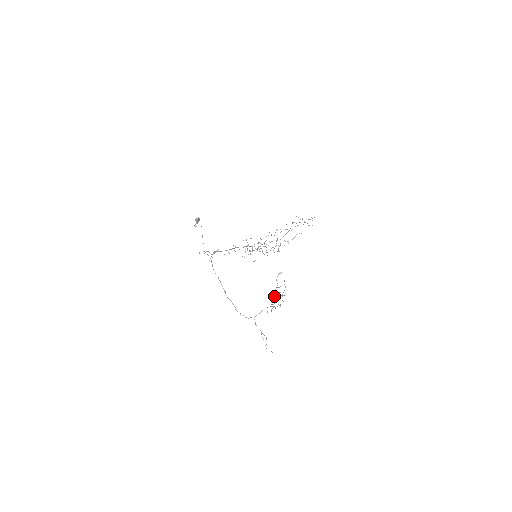
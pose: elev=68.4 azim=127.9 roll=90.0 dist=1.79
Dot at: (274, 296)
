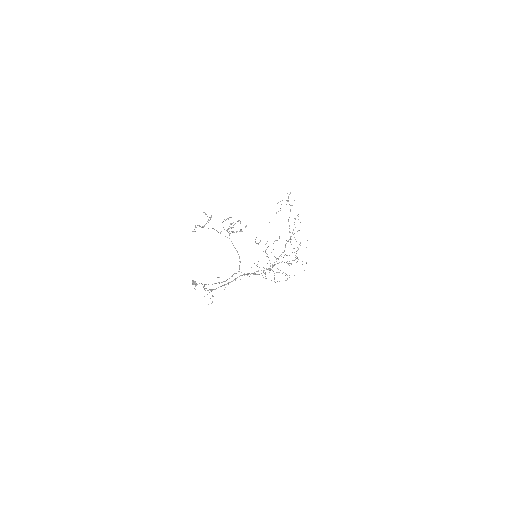
Dot at: (221, 231)
